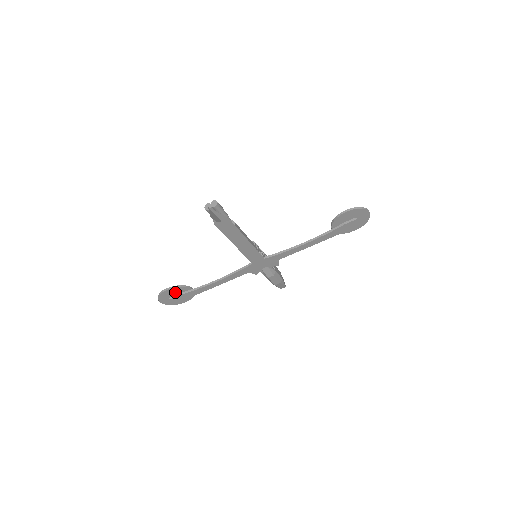
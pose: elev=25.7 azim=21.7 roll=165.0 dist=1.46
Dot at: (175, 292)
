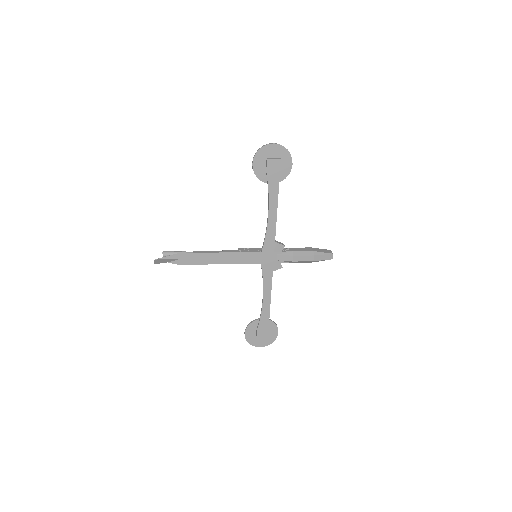
Dot at: (254, 331)
